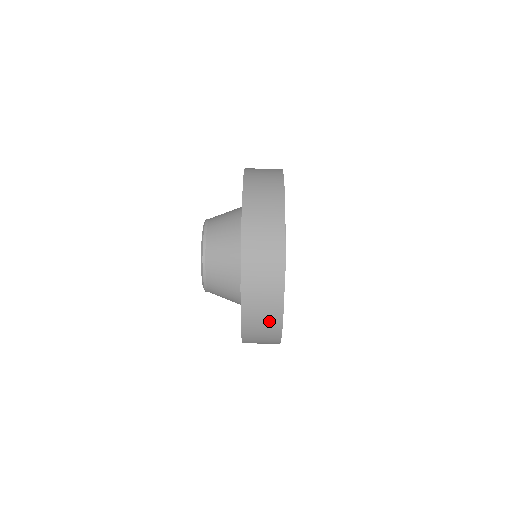
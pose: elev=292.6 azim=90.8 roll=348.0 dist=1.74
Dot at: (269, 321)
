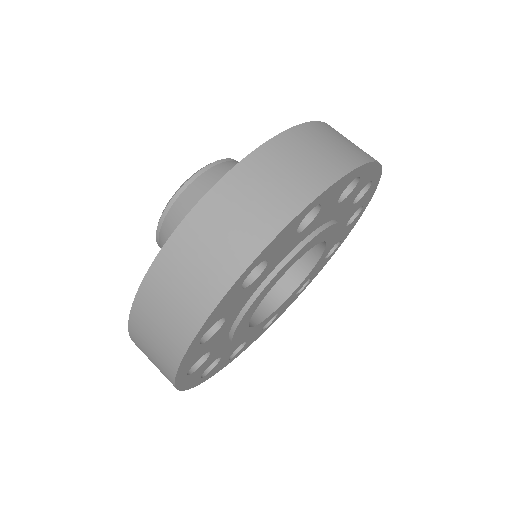
Dot at: (161, 354)
